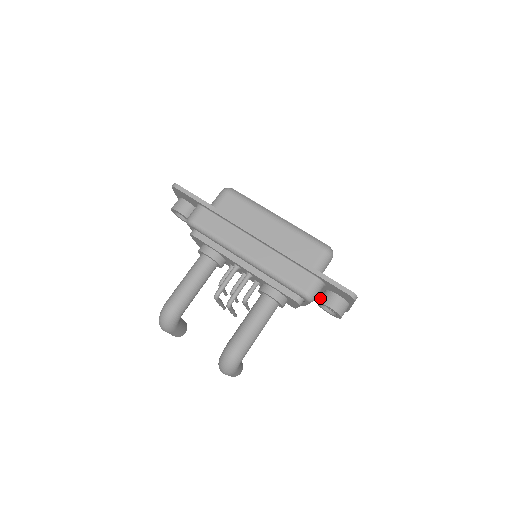
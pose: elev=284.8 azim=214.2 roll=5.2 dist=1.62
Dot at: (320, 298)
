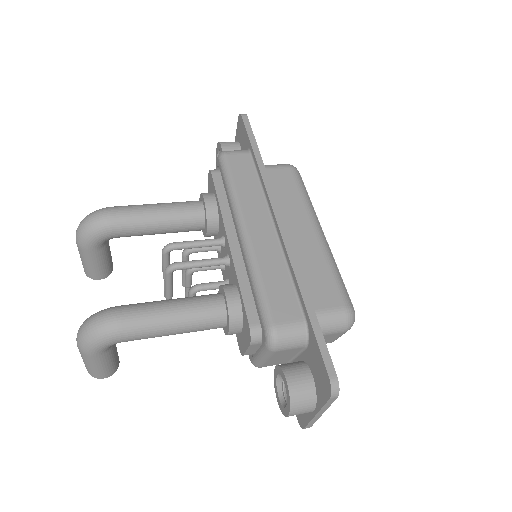
Dot at: occluded
